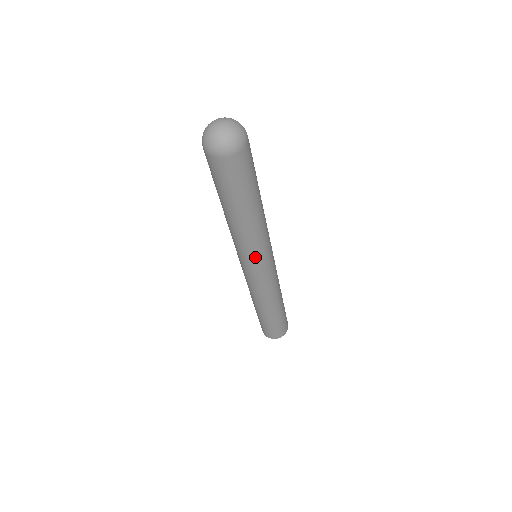
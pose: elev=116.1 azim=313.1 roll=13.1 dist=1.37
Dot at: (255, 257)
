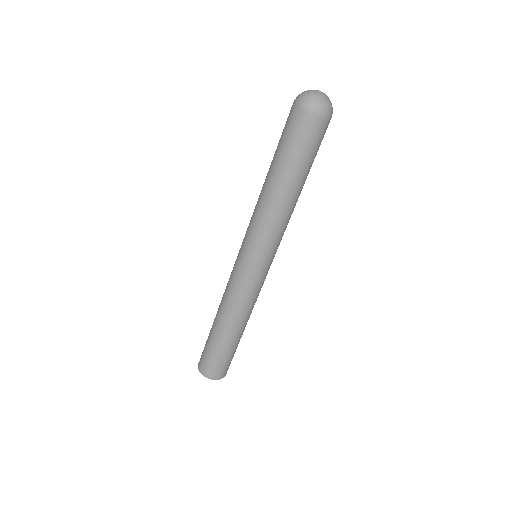
Dot at: (274, 247)
